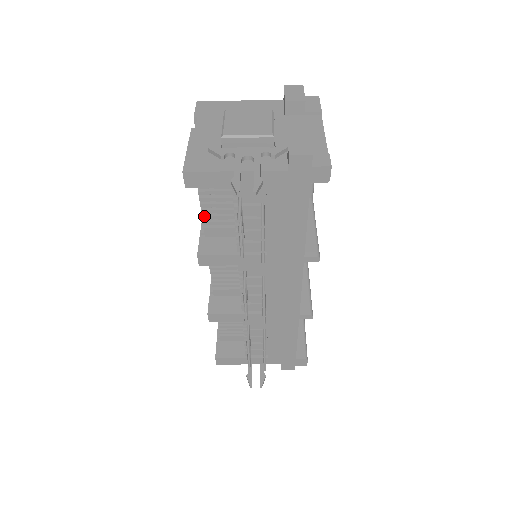
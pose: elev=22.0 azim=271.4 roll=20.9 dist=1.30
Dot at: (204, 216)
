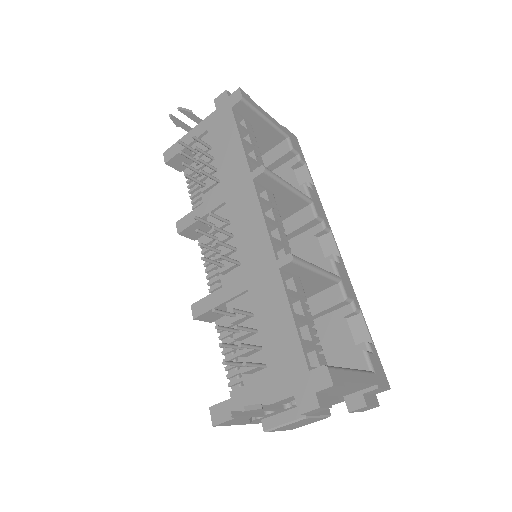
Dot at: (193, 206)
